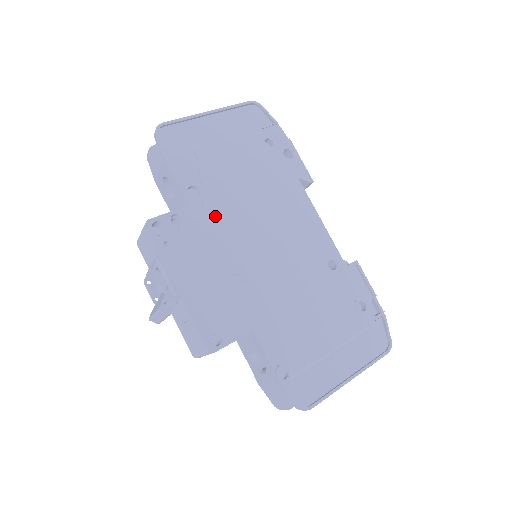
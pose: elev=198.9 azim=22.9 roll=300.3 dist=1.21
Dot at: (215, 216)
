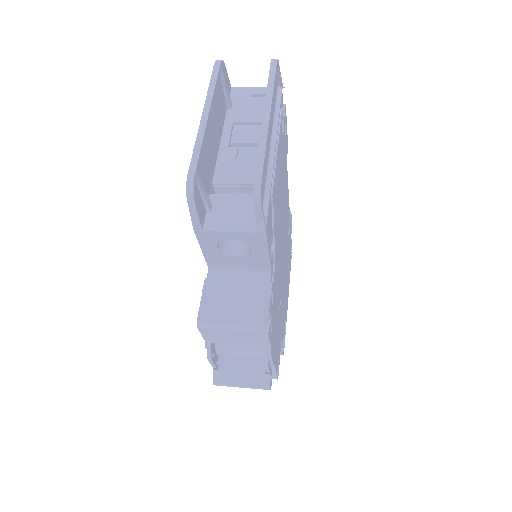
Dot at: (277, 262)
